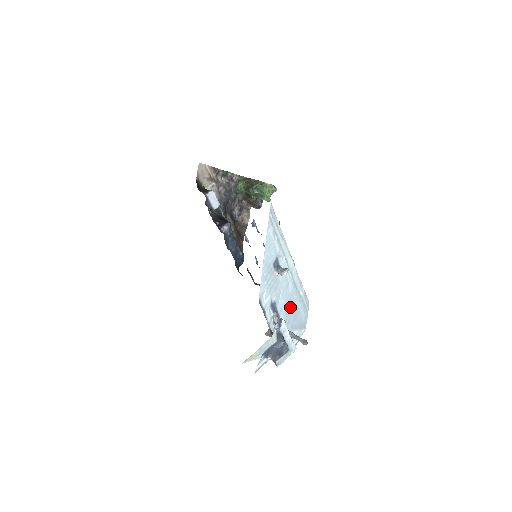
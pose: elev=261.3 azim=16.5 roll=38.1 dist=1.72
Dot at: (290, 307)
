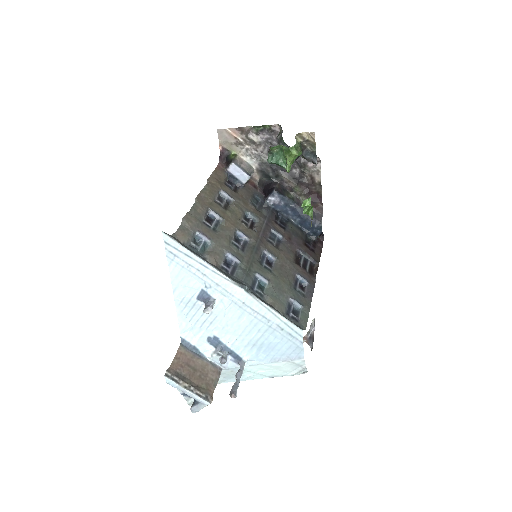
Dot at: (255, 338)
